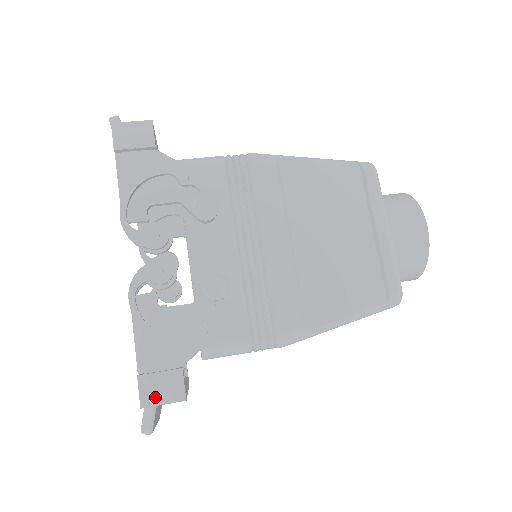
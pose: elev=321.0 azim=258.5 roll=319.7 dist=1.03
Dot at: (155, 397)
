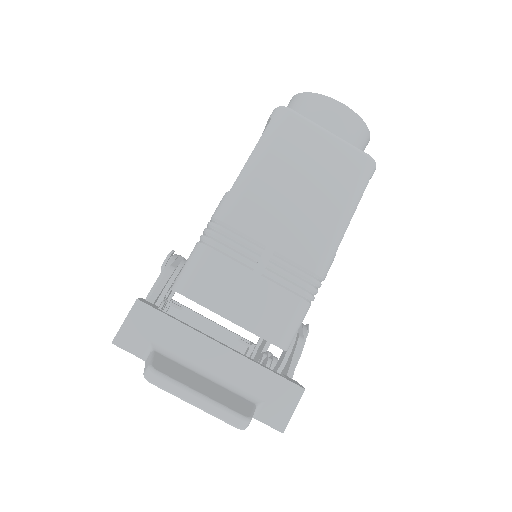
Dot at: occluded
